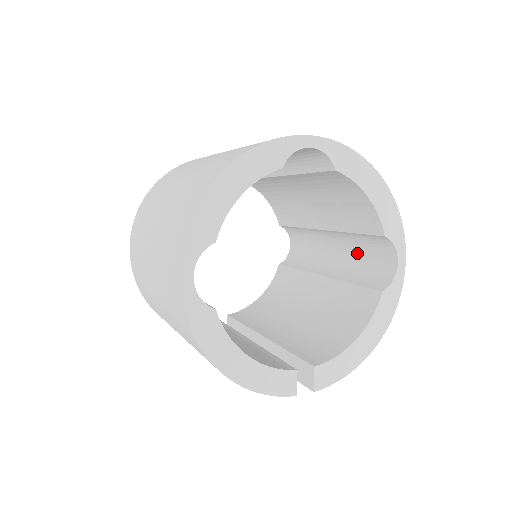
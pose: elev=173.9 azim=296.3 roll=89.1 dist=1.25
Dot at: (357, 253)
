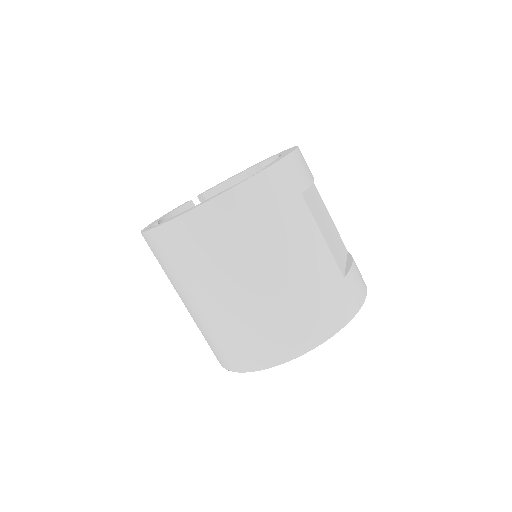
Dot at: occluded
